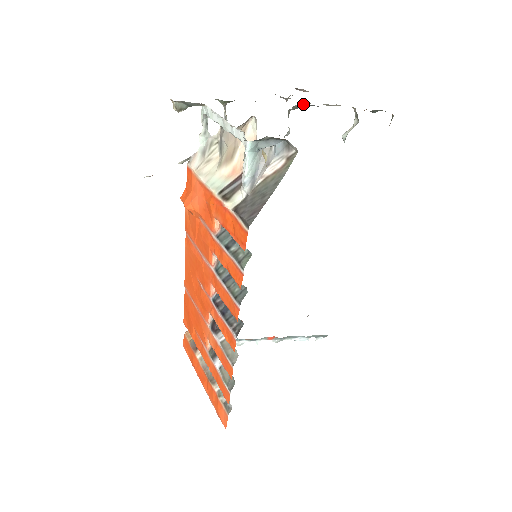
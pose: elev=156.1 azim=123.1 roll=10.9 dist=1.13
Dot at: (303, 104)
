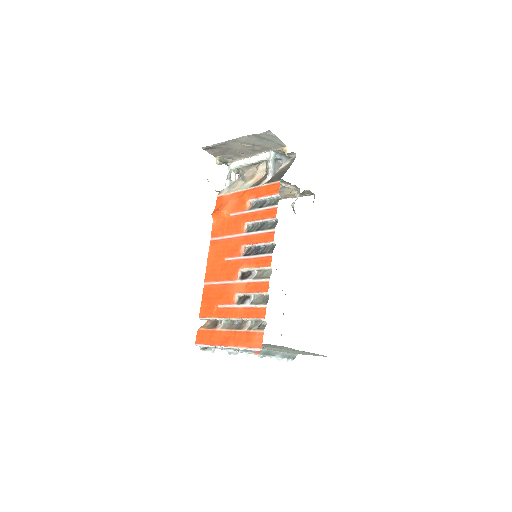
Dot at: occluded
